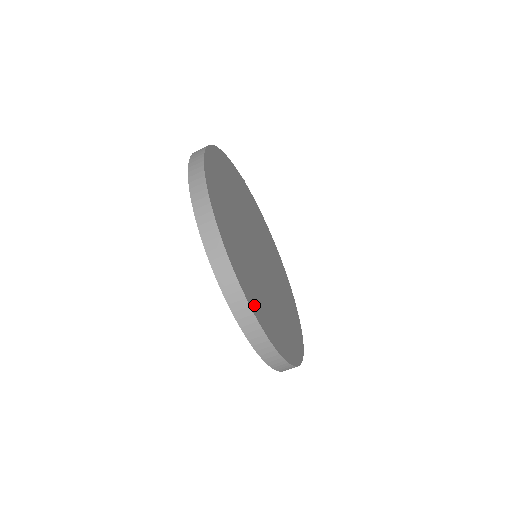
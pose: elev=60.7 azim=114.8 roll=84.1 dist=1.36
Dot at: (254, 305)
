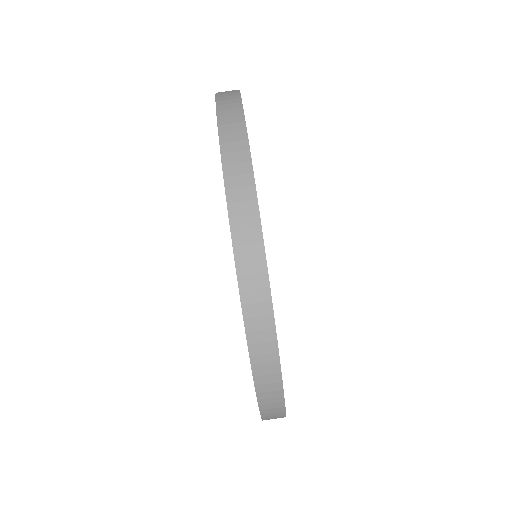
Dot at: occluded
